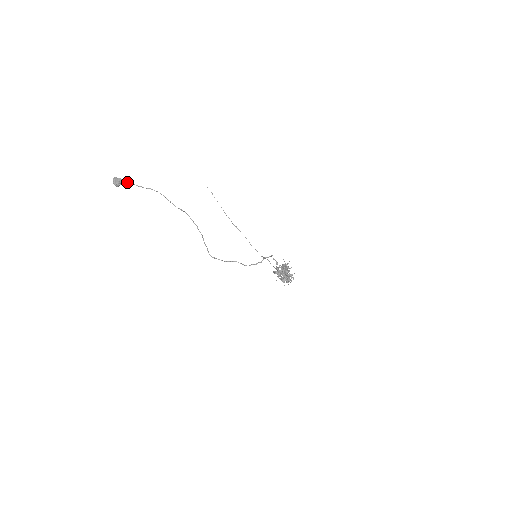
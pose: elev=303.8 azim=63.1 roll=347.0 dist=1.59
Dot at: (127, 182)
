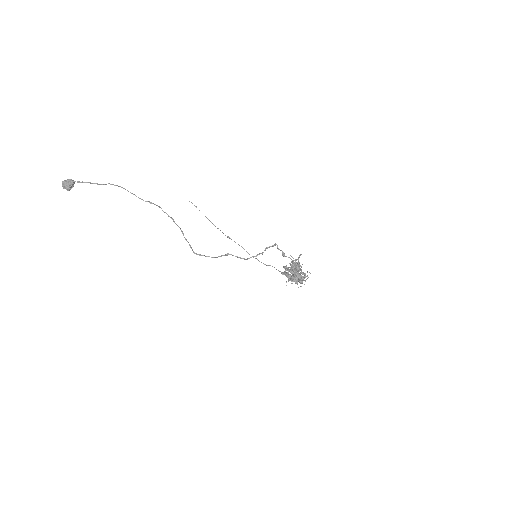
Dot at: (79, 181)
